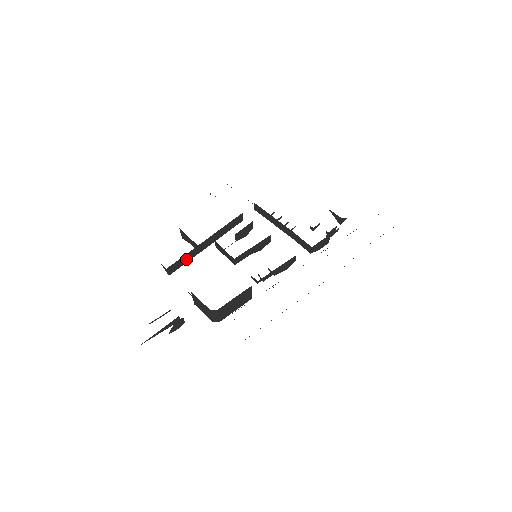
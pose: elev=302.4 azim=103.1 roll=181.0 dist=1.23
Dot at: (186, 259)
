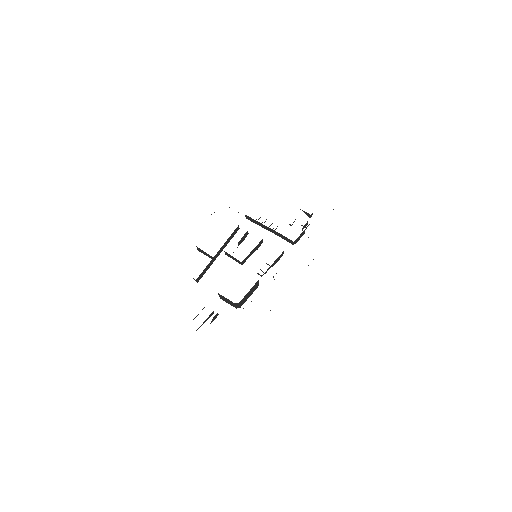
Dot at: (207, 268)
